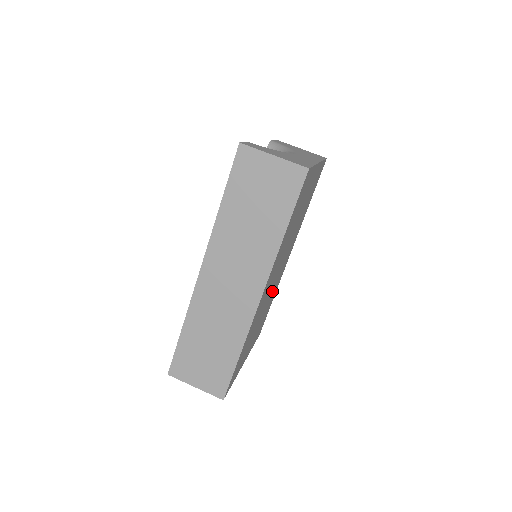
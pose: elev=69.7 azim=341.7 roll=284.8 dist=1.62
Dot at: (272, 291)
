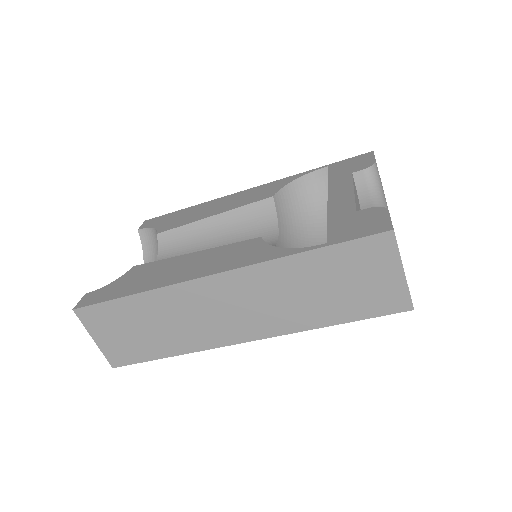
Dot at: occluded
